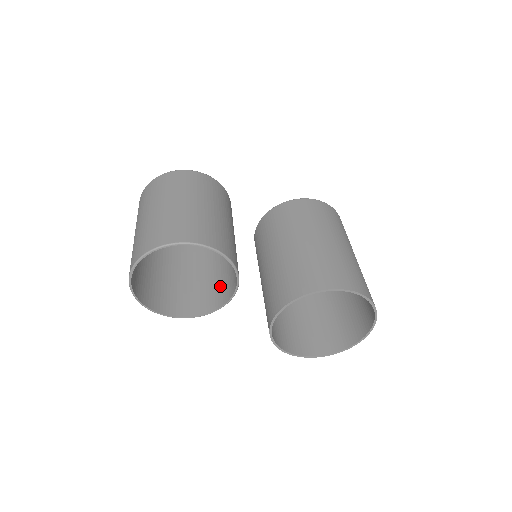
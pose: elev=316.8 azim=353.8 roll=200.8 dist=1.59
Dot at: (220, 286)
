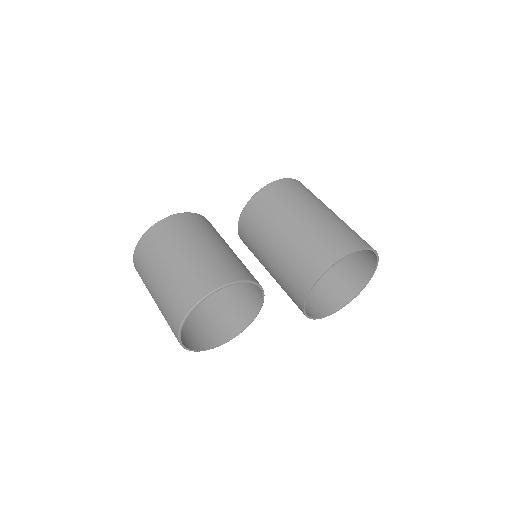
Dot at: (243, 298)
